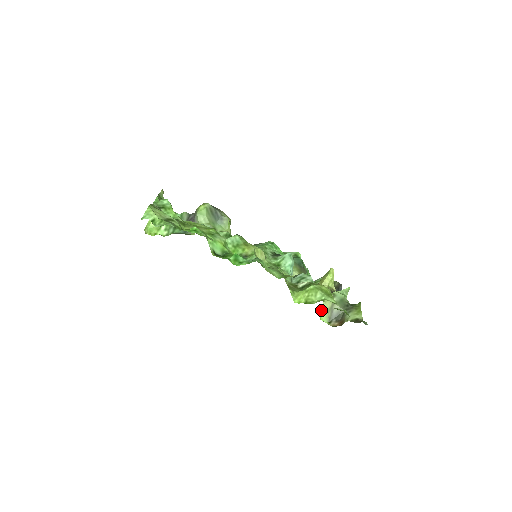
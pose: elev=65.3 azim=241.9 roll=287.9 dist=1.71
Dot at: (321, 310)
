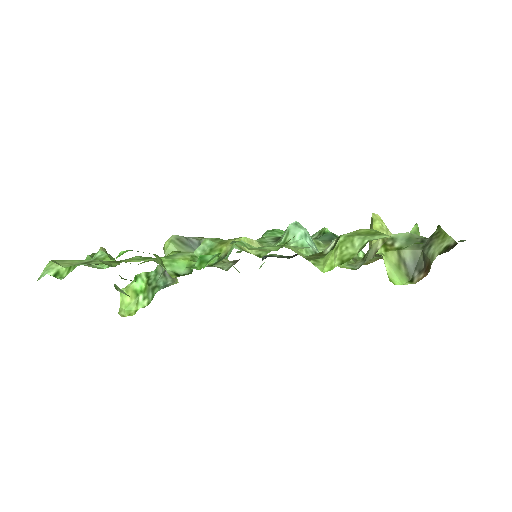
Dot at: (387, 271)
